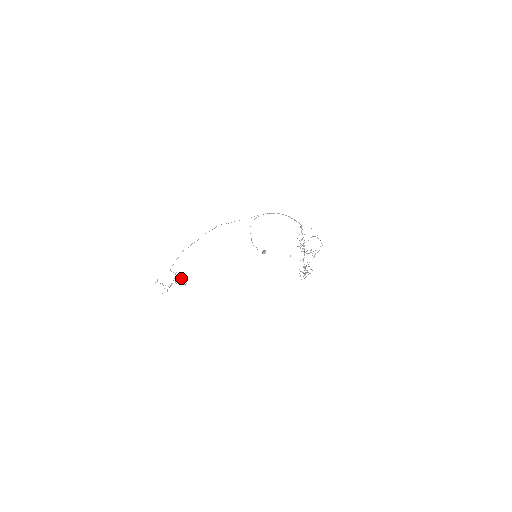
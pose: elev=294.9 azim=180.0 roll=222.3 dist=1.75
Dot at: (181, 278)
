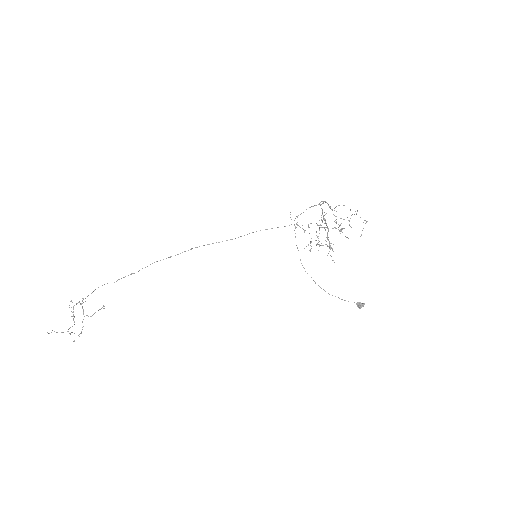
Dot at: (85, 301)
